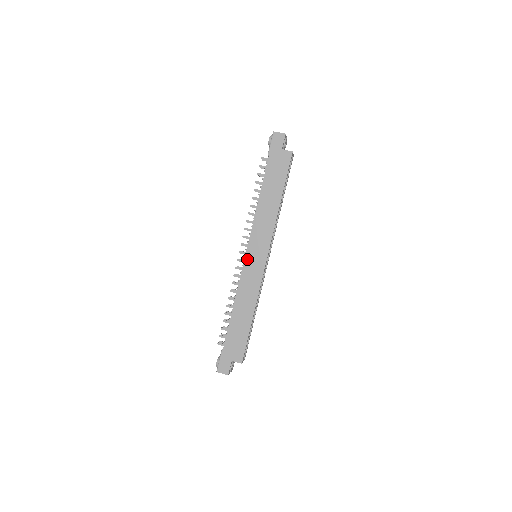
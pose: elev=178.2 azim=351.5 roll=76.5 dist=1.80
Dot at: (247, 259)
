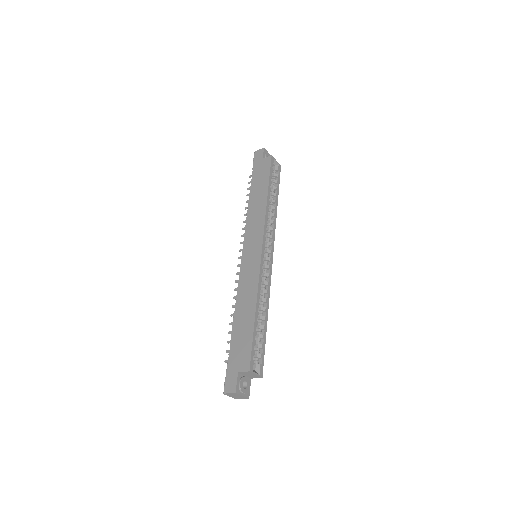
Dot at: (244, 257)
